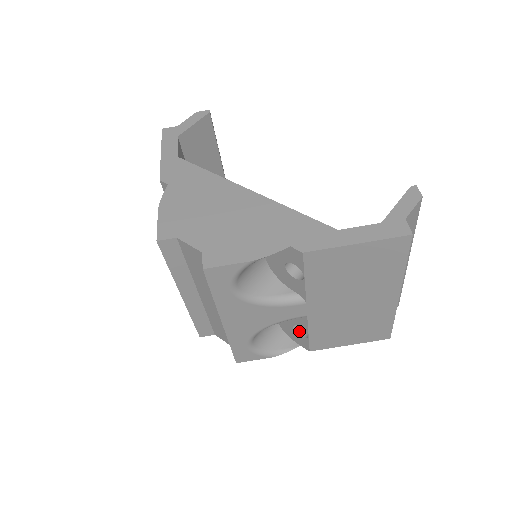
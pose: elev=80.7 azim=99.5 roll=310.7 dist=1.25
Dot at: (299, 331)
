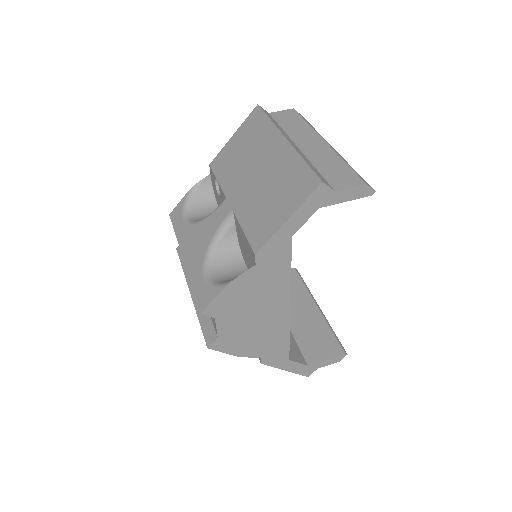
Dot at: occluded
